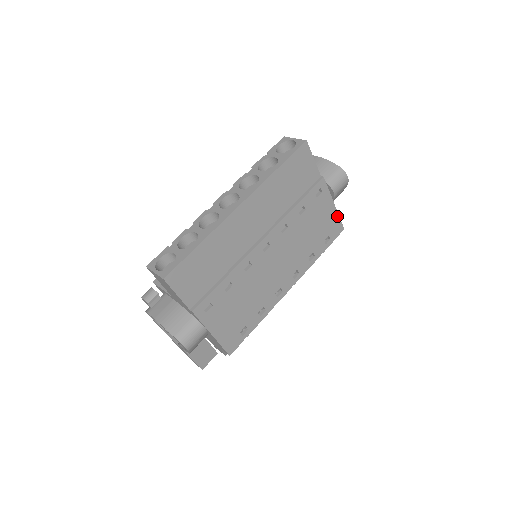
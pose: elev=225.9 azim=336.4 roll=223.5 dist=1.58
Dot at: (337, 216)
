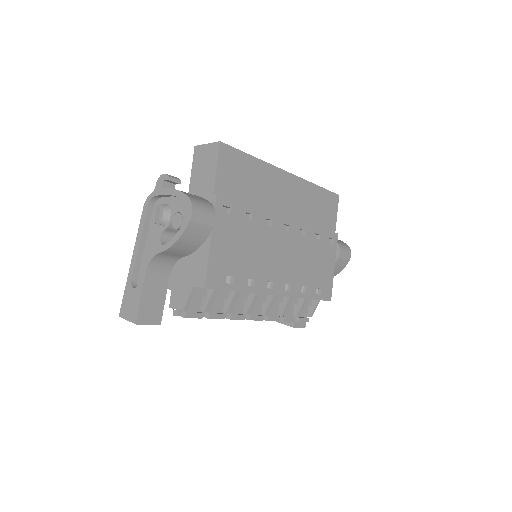
Dot at: (332, 281)
